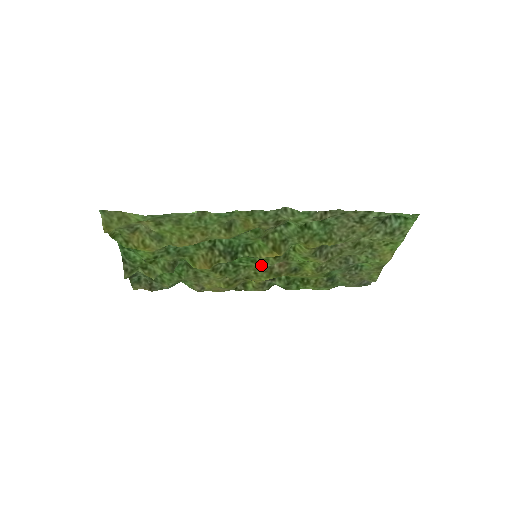
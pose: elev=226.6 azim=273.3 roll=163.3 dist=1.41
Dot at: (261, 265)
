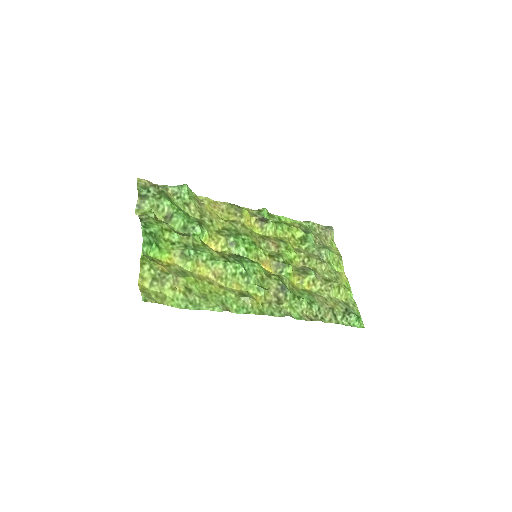
Dot at: (258, 243)
